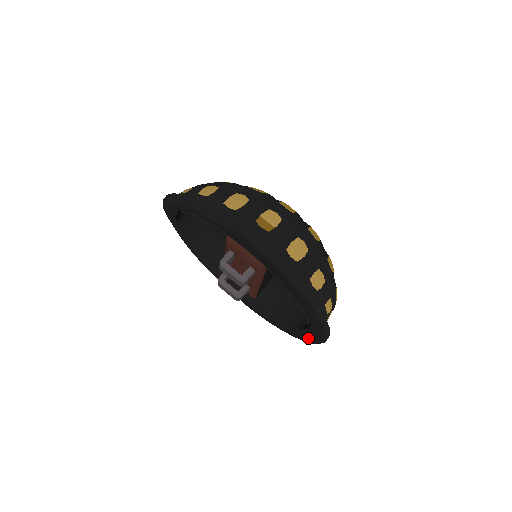
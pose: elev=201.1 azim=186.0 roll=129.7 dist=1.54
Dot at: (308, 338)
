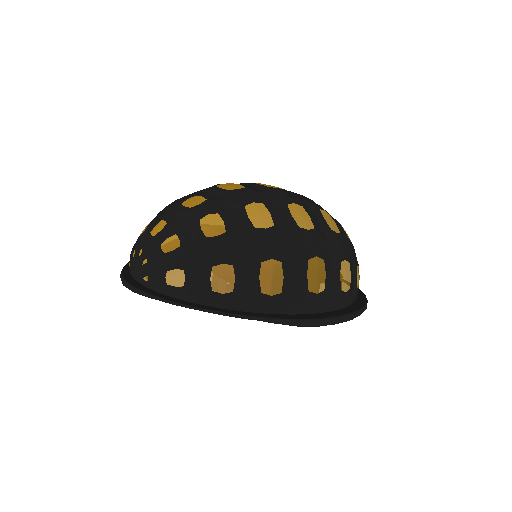
Dot at: occluded
